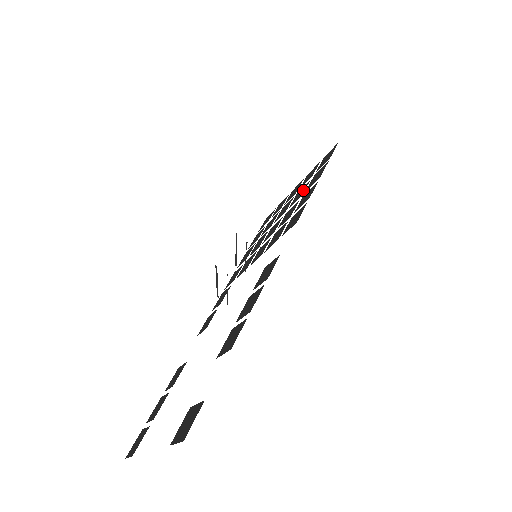
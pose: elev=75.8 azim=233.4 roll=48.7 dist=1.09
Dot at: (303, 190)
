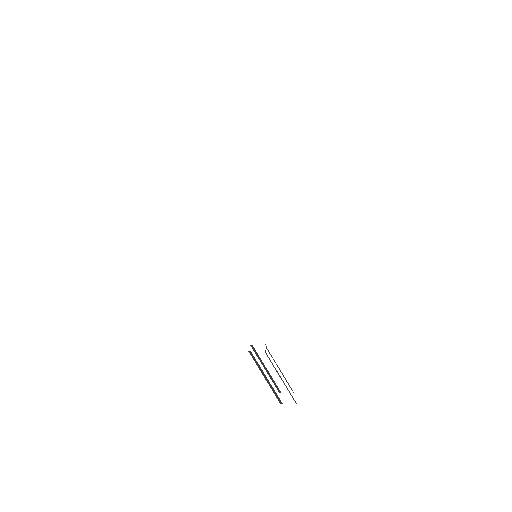
Dot at: occluded
